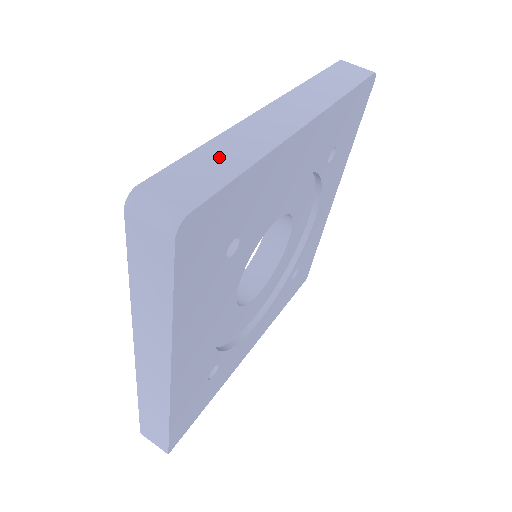
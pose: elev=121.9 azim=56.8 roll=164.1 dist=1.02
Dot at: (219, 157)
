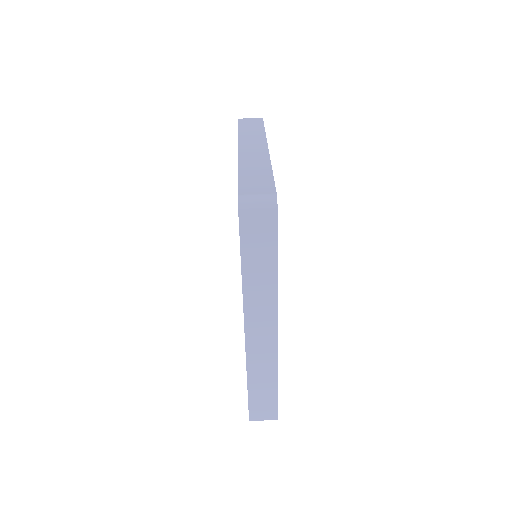
Dot at: (253, 173)
